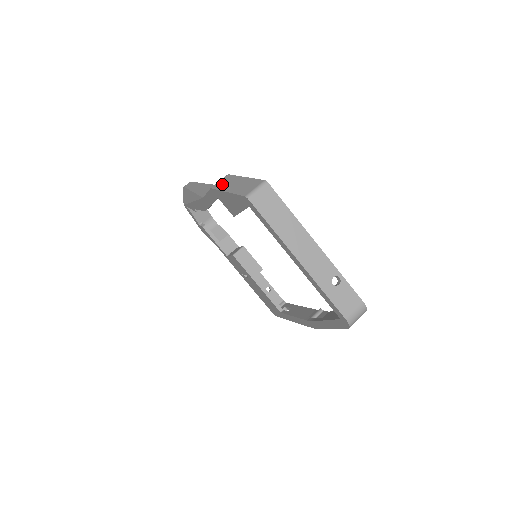
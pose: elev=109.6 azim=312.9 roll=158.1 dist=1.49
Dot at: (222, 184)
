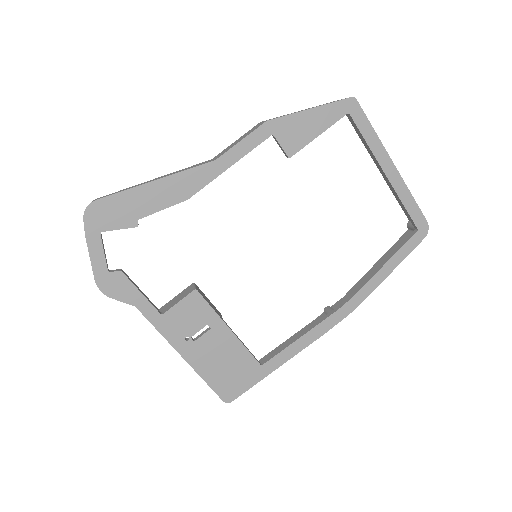
Dot at: (280, 116)
